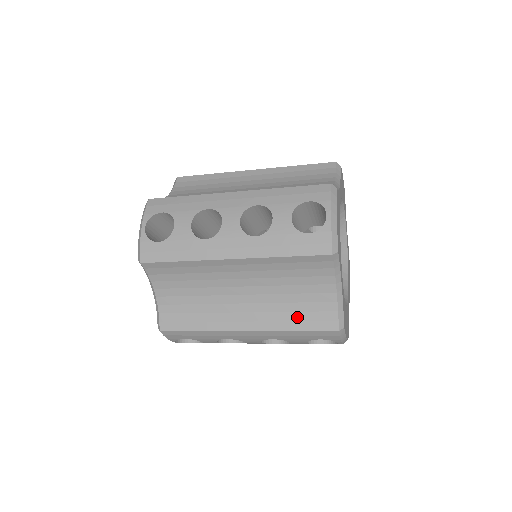
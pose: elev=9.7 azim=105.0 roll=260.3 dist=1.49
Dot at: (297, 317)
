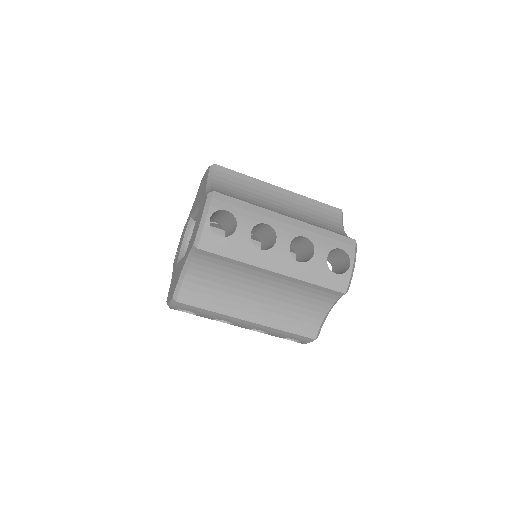
Dot at: (291, 322)
